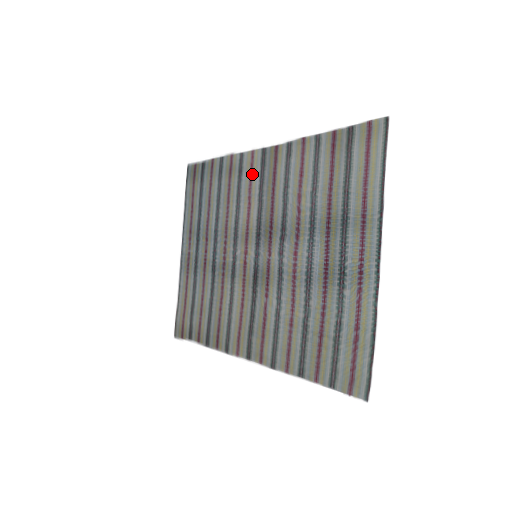
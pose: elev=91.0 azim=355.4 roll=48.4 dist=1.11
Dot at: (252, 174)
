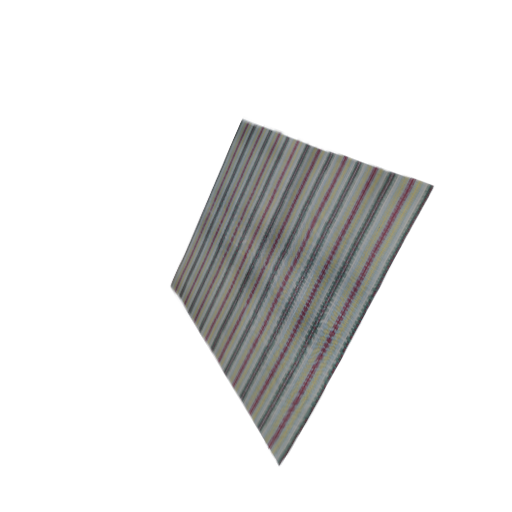
Dot at: (287, 167)
